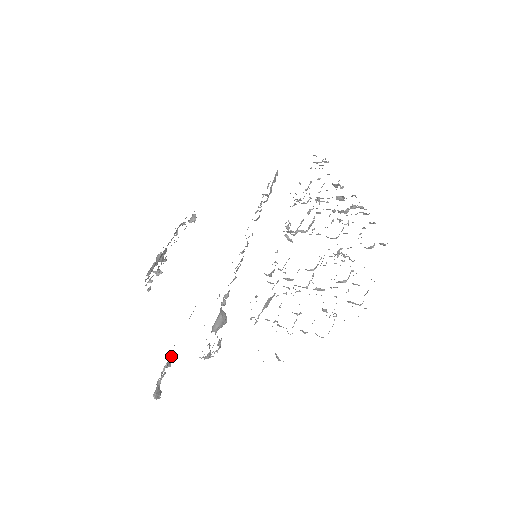
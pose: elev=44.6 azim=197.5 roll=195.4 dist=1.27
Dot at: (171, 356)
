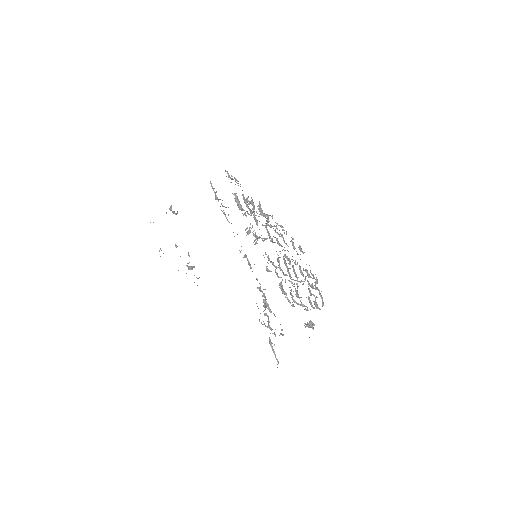
Dot at: occluded
